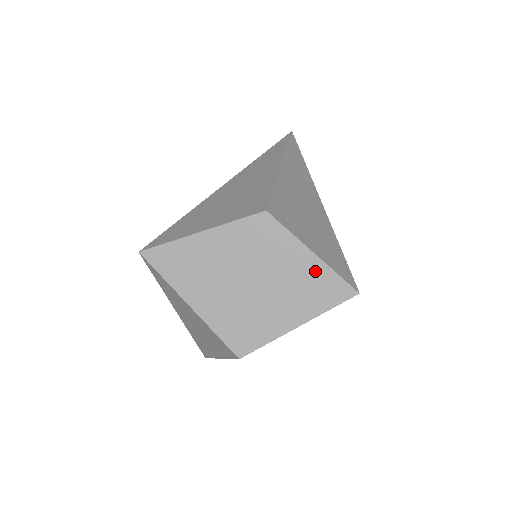
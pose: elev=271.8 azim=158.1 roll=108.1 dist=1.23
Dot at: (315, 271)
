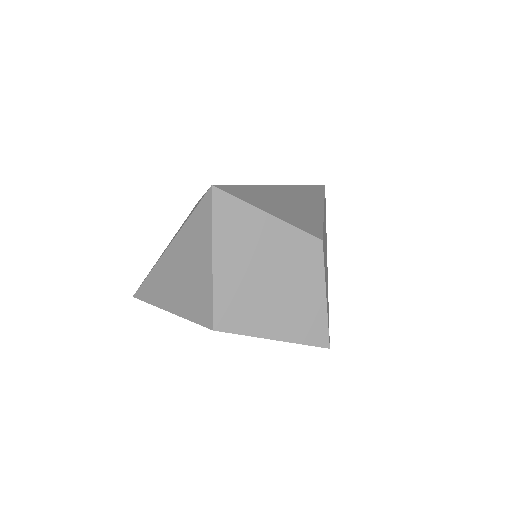
Dot at: (317, 310)
